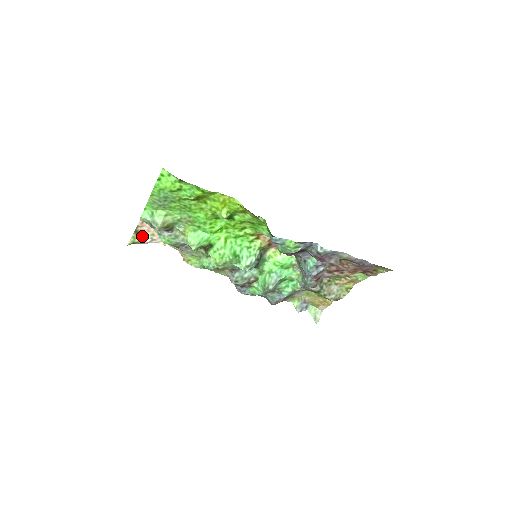
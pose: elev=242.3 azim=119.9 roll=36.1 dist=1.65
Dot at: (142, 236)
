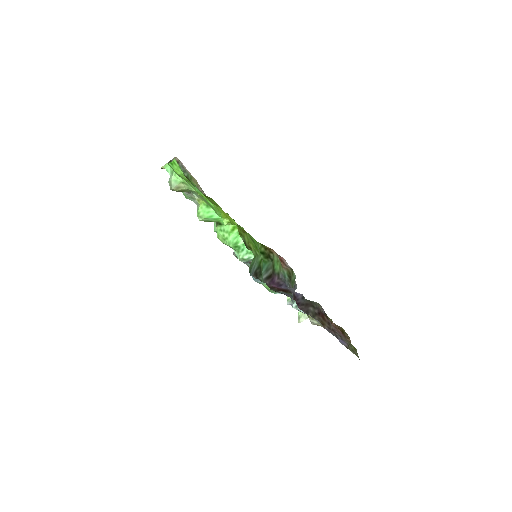
Dot at: occluded
